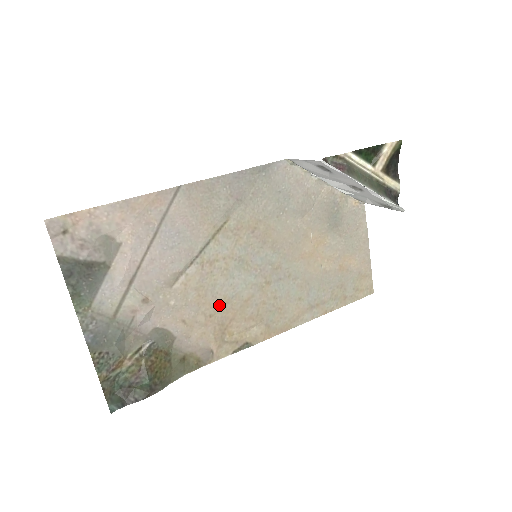
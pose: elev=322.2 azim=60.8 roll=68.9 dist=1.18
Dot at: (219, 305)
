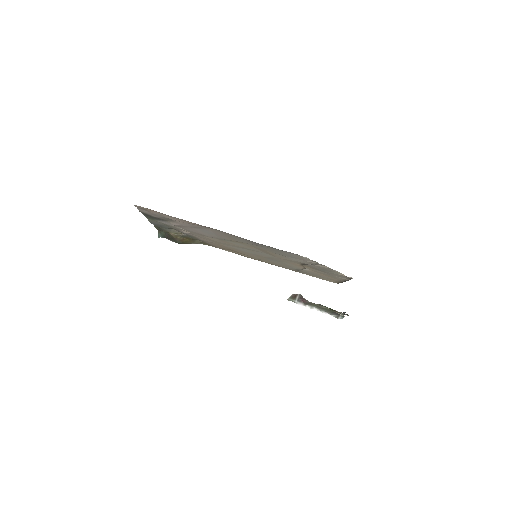
Dot at: (228, 247)
